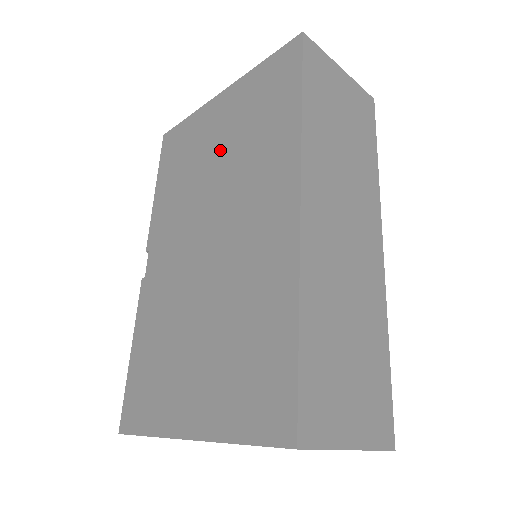
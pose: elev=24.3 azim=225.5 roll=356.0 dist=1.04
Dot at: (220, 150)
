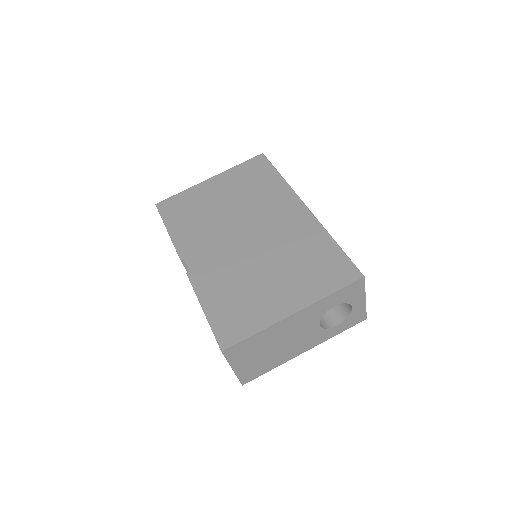
Dot at: (228, 200)
